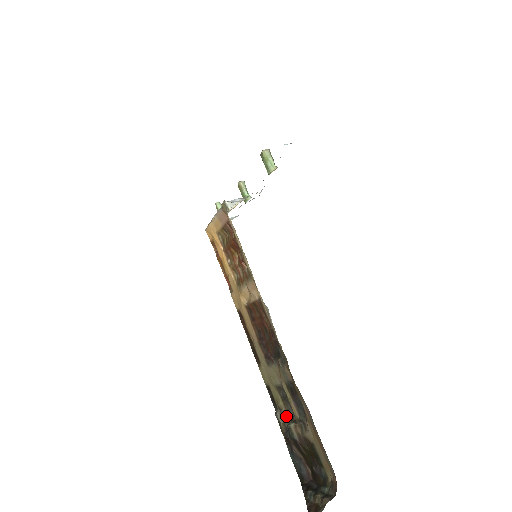
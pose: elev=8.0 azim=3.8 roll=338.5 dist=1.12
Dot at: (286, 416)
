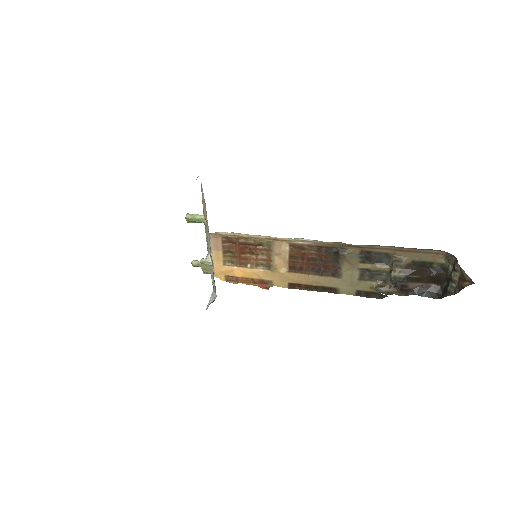
Dot at: (385, 284)
